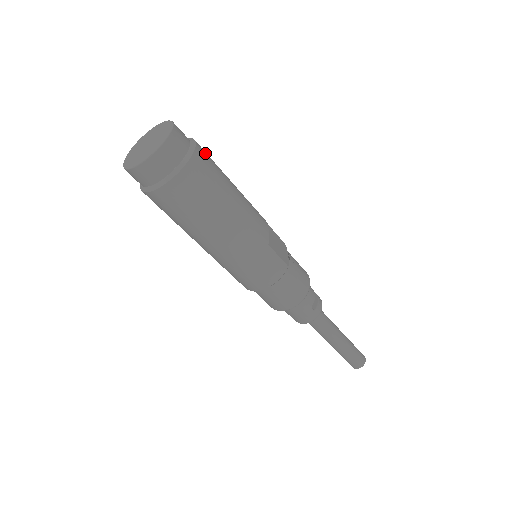
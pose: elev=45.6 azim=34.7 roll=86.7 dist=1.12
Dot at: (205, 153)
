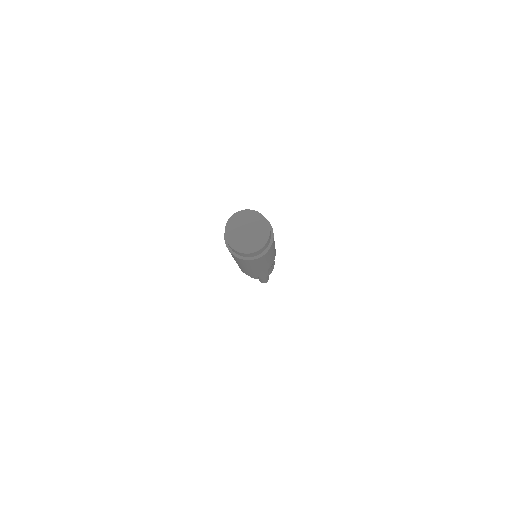
Dot at: (273, 242)
